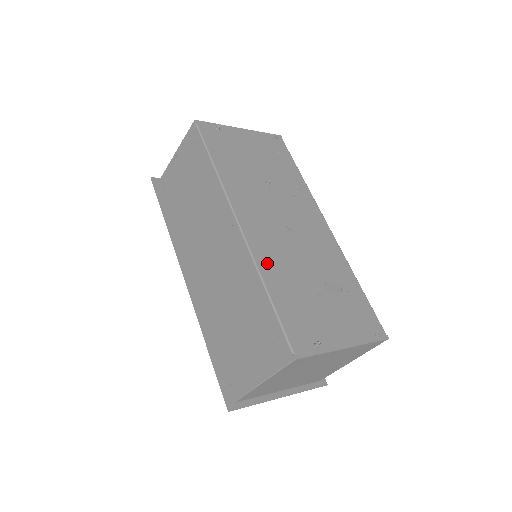
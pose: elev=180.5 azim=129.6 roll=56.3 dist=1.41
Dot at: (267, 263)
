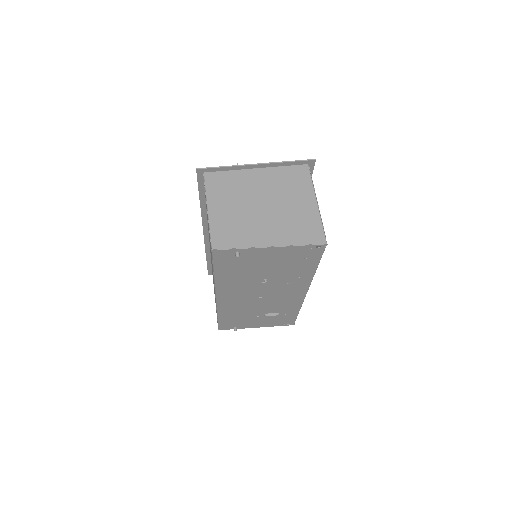
Dot at: (226, 310)
